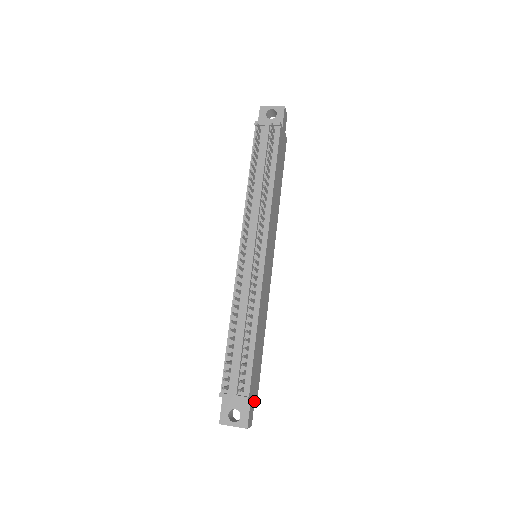
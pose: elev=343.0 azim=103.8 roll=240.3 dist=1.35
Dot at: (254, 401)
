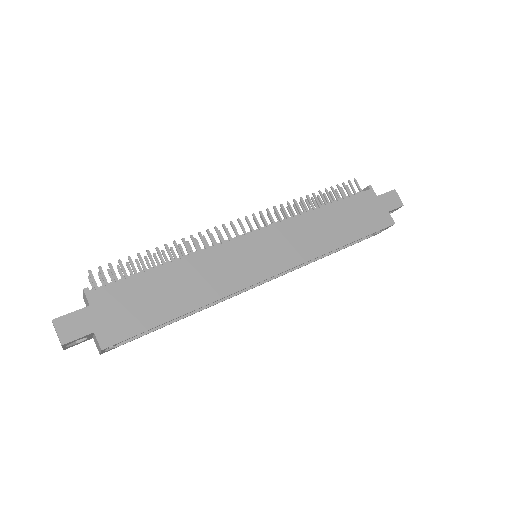
Dot at: (96, 331)
